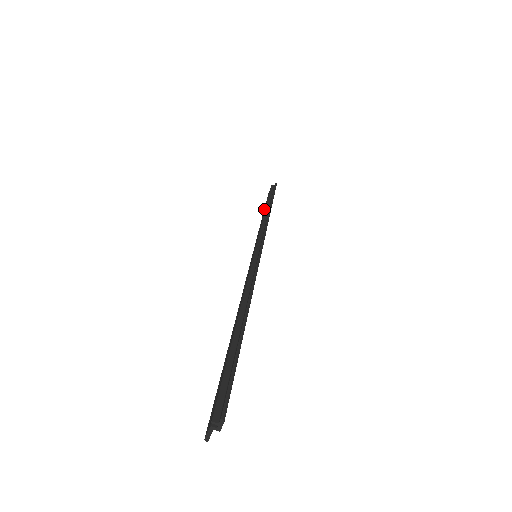
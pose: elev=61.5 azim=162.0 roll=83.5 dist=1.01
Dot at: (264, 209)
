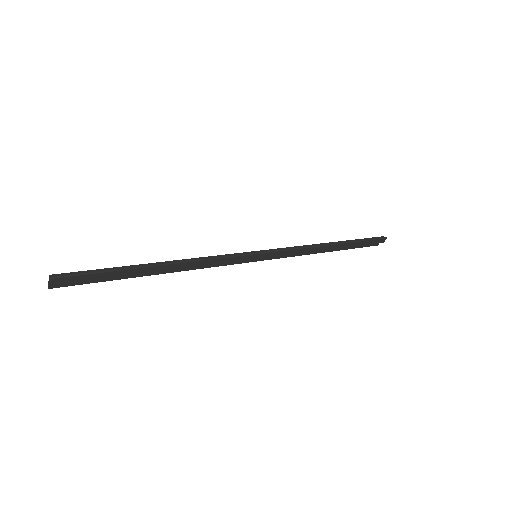
Dot at: occluded
